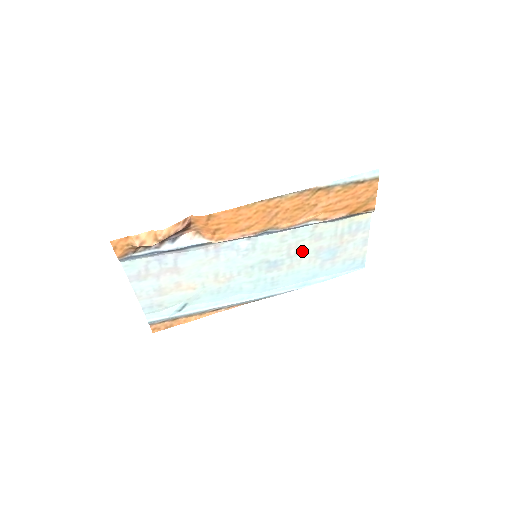
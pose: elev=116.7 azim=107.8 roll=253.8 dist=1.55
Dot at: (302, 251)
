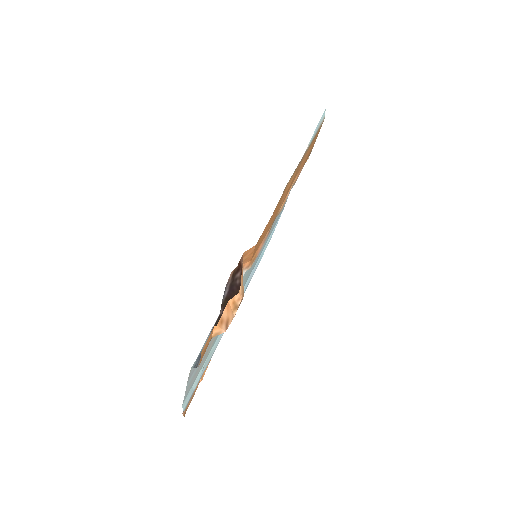
Dot at: occluded
